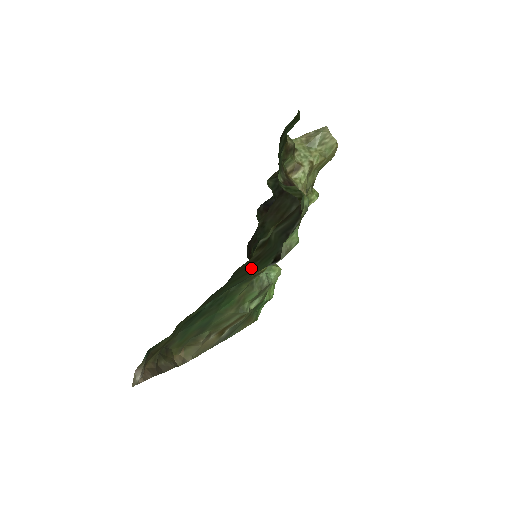
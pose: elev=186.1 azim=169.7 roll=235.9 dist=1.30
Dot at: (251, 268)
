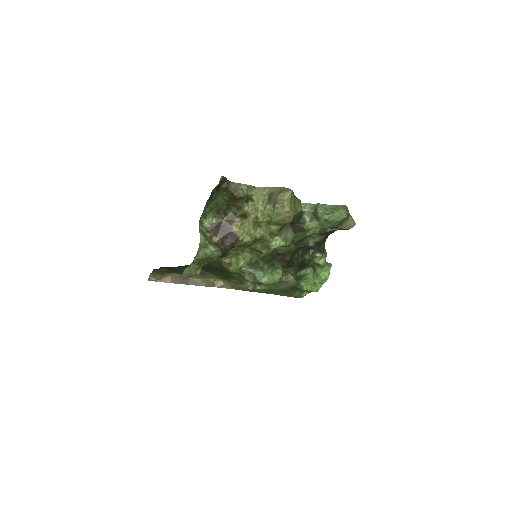
Dot at: occluded
